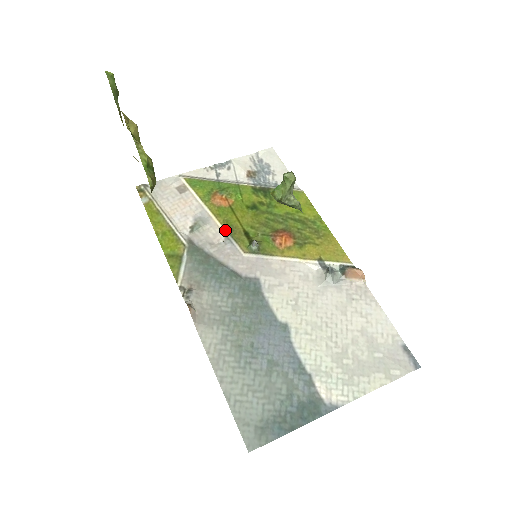
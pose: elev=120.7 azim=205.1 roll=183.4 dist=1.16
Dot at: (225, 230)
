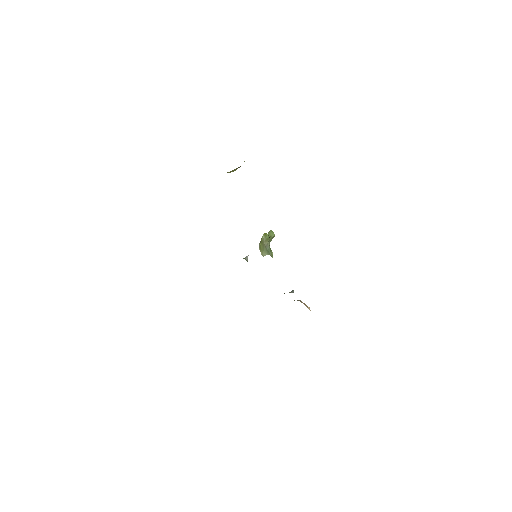
Dot at: occluded
